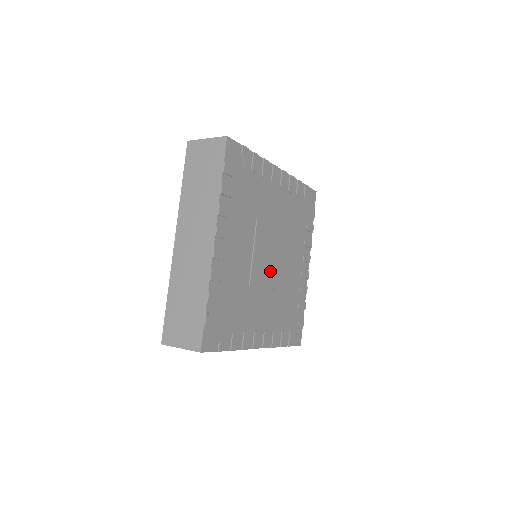
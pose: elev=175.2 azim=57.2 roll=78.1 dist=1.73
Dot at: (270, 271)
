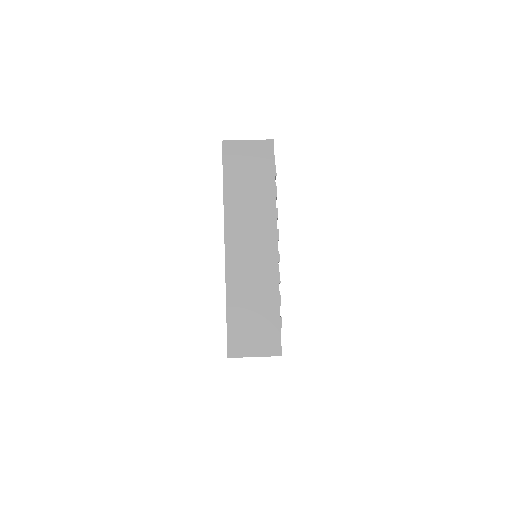
Dot at: occluded
